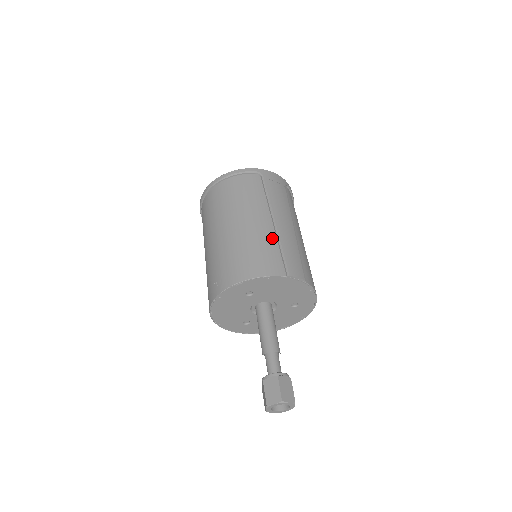
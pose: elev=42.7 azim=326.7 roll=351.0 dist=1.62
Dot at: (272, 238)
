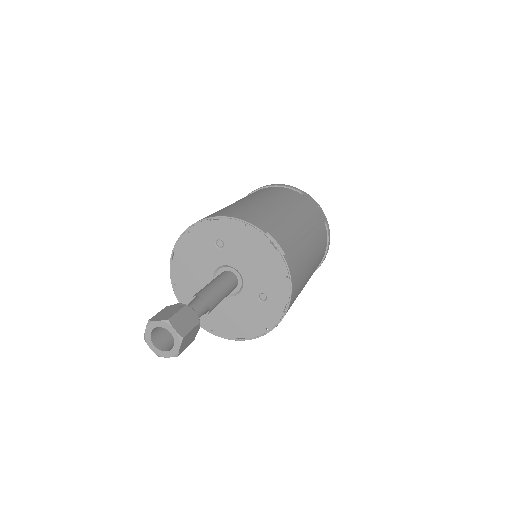
Dot at: (276, 215)
